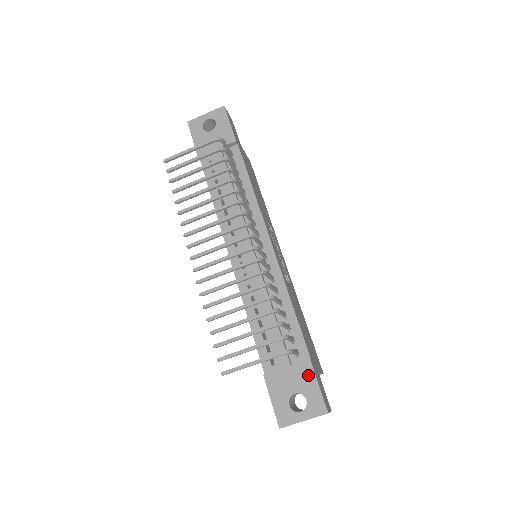
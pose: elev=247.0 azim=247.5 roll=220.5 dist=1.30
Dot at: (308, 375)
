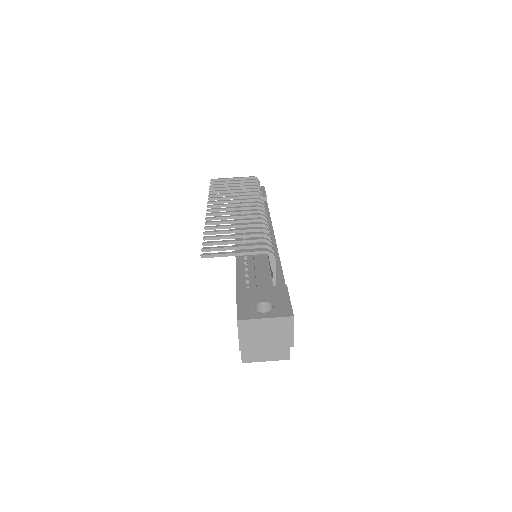
Dot at: (281, 293)
